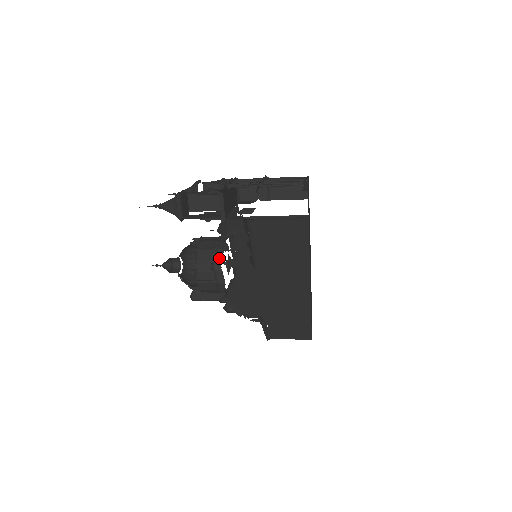
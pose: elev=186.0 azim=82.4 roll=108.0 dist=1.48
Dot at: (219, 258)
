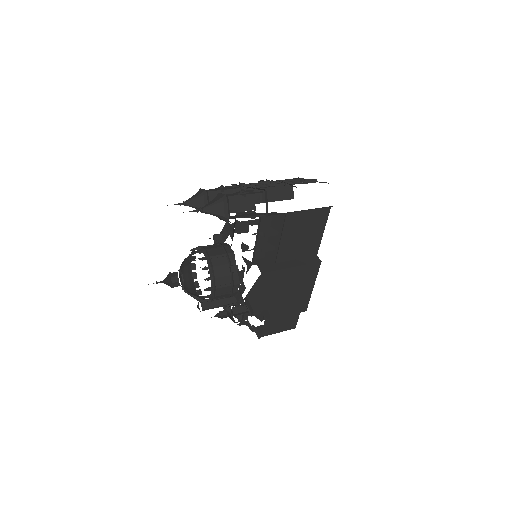
Dot at: (233, 261)
